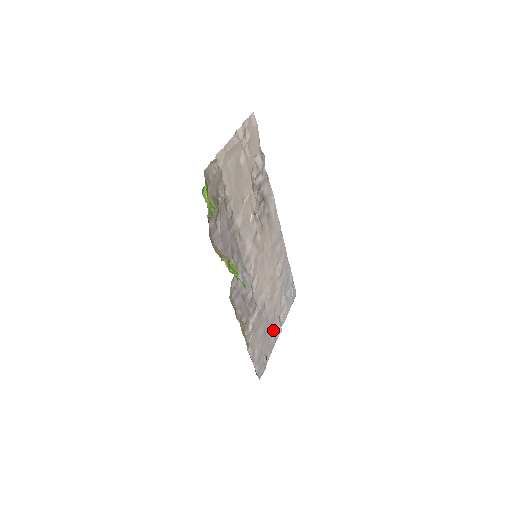
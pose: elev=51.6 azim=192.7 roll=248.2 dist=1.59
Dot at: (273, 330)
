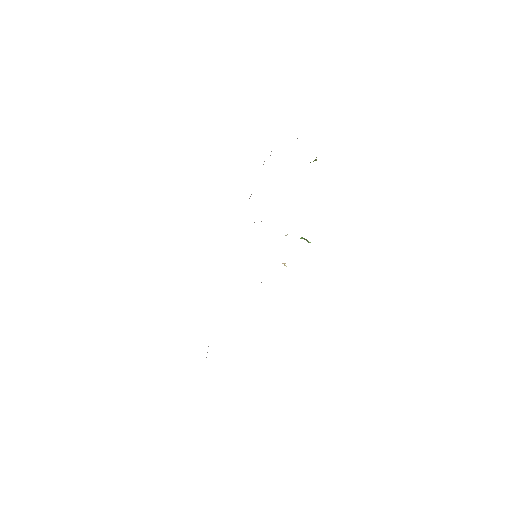
Dot at: occluded
